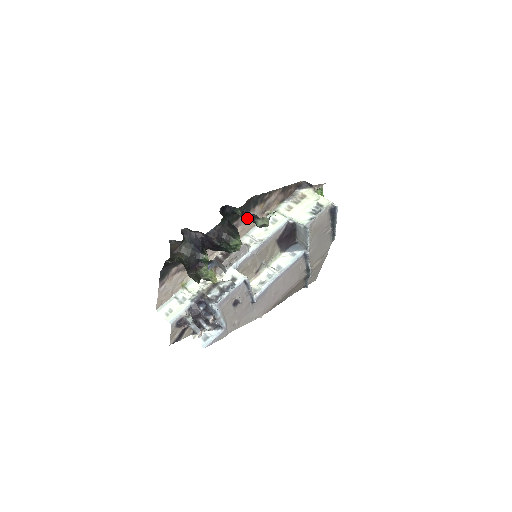
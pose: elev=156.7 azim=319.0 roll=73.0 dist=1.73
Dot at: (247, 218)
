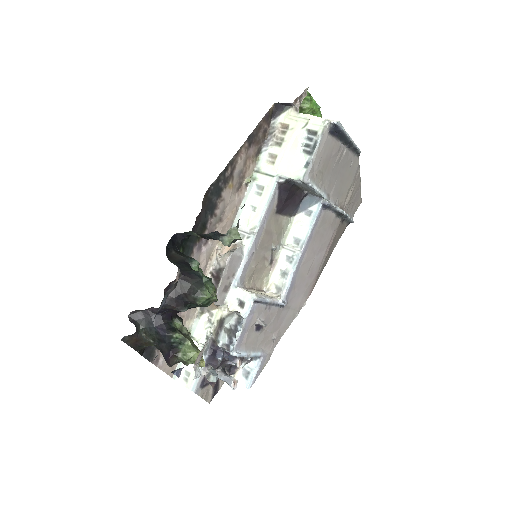
Dot at: (209, 238)
